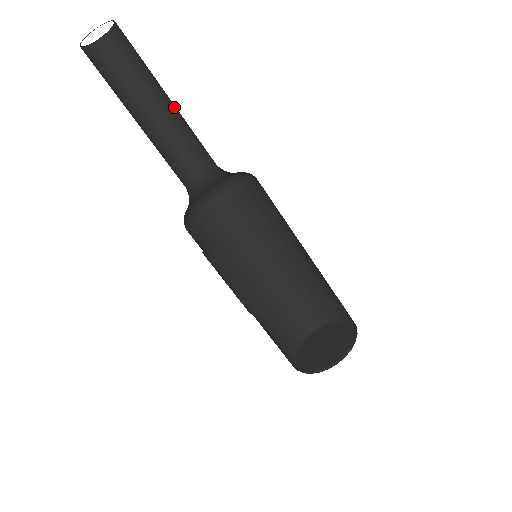
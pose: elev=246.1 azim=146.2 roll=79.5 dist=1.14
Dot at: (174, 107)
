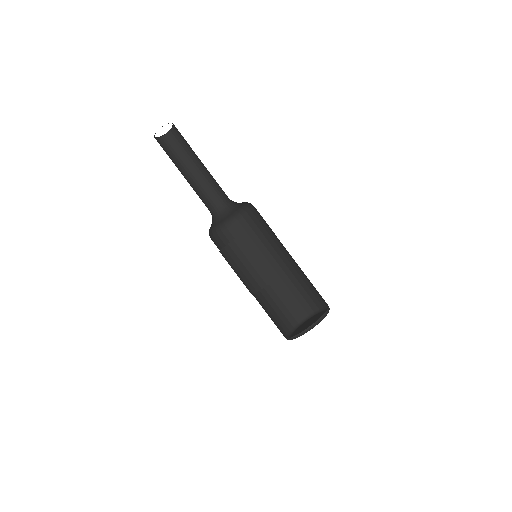
Dot at: (200, 171)
